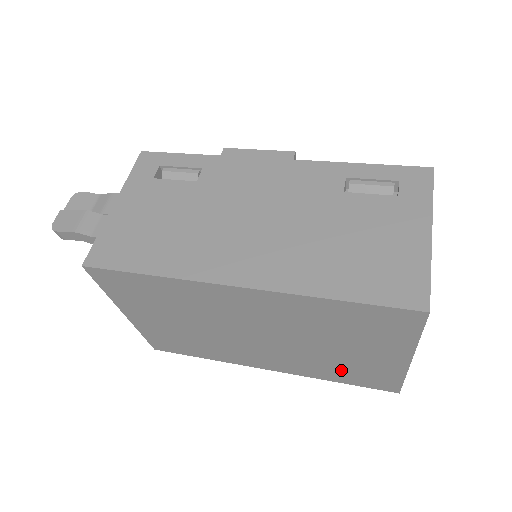
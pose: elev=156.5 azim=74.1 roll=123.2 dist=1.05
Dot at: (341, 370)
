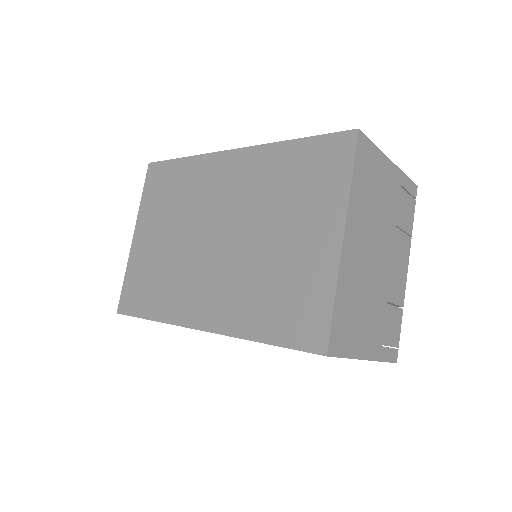
Dot at: (272, 298)
